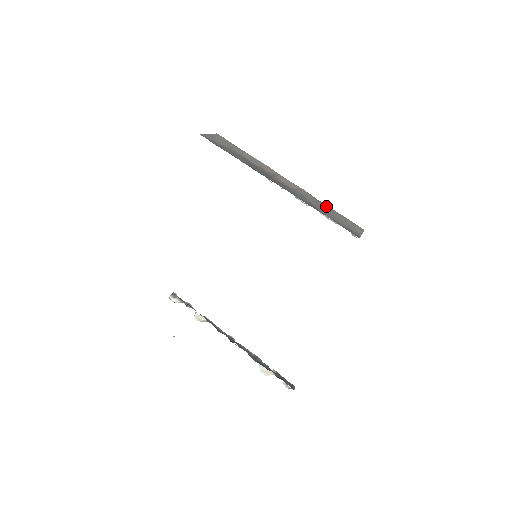
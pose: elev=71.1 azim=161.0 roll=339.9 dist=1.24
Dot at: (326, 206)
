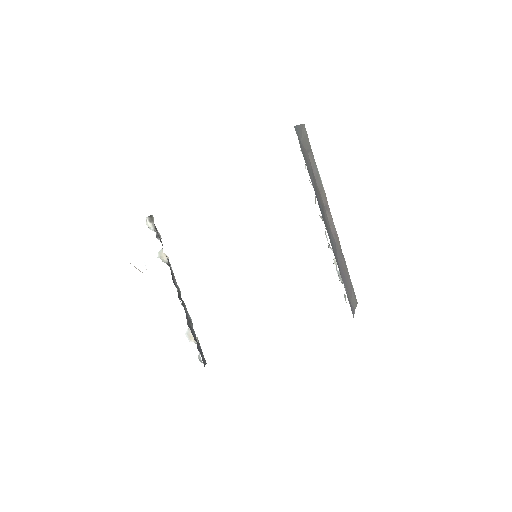
Dot at: (345, 264)
